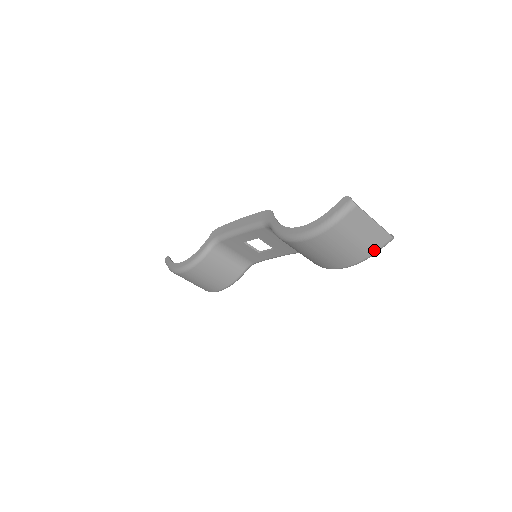
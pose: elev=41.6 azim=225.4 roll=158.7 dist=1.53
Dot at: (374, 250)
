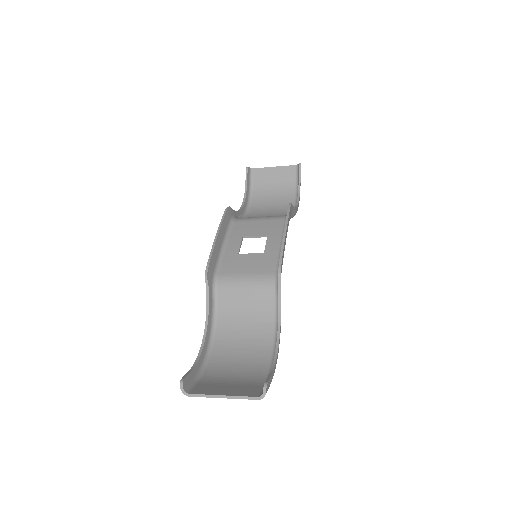
Dot at: (261, 387)
